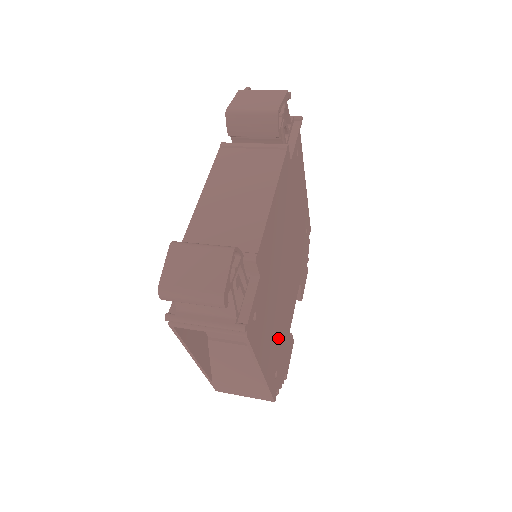
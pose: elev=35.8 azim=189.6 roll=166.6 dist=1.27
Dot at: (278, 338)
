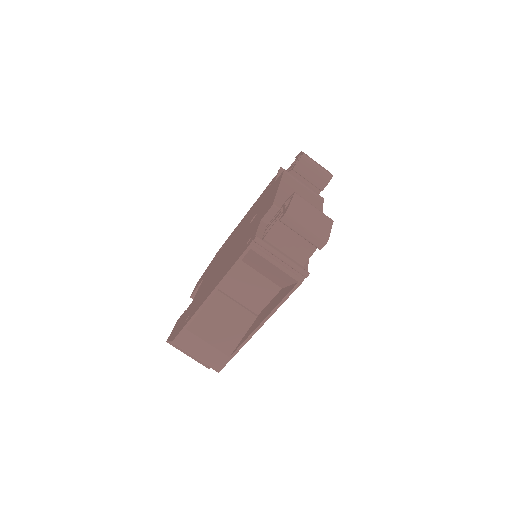
Dot at: occluded
